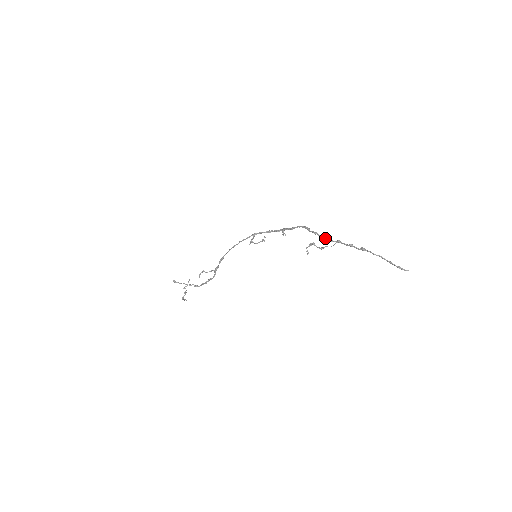
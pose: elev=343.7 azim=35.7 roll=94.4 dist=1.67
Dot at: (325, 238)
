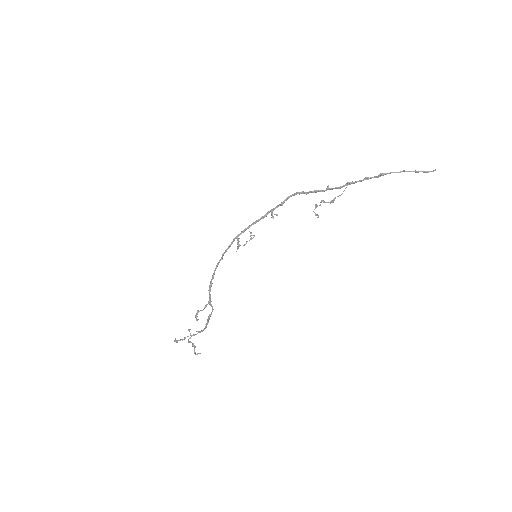
Dot at: (330, 189)
